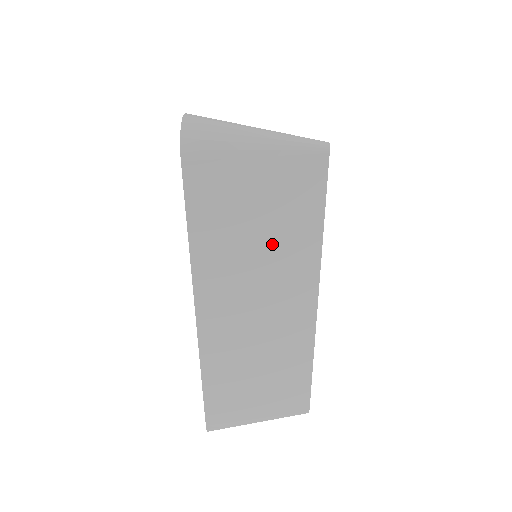
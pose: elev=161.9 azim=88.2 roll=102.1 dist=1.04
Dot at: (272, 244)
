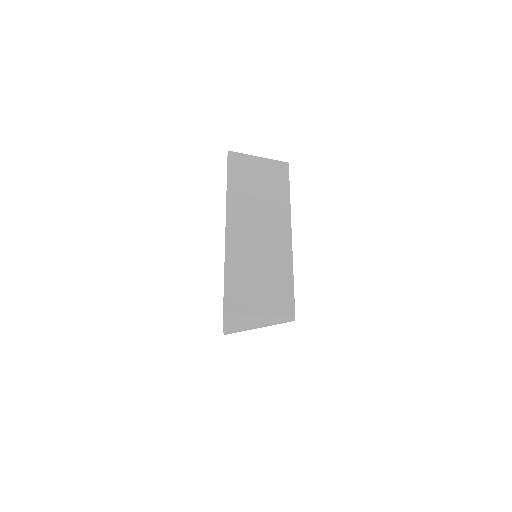
Dot at: occluded
